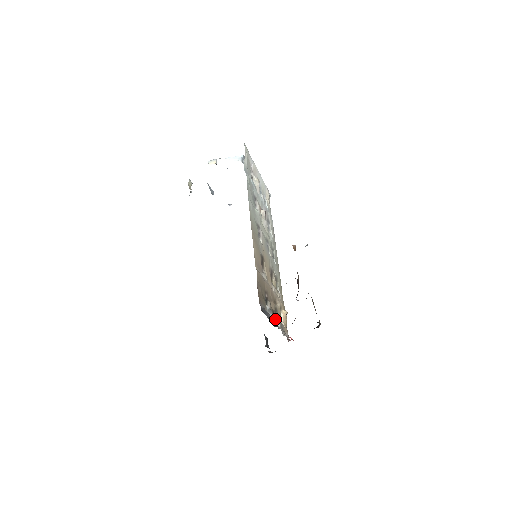
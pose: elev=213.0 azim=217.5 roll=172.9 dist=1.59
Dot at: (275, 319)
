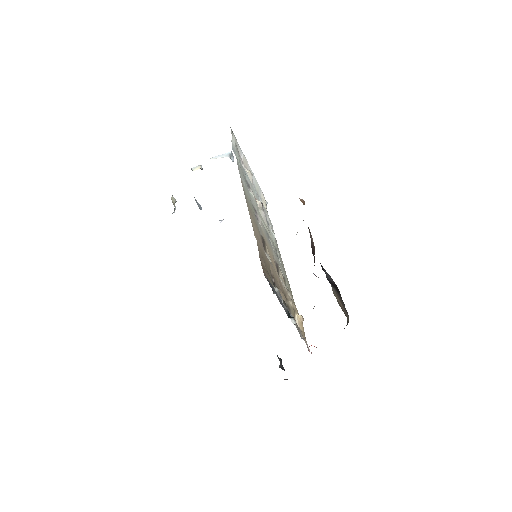
Dot at: occluded
